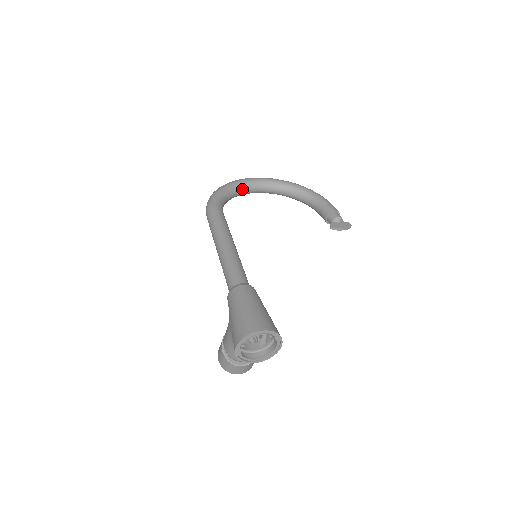
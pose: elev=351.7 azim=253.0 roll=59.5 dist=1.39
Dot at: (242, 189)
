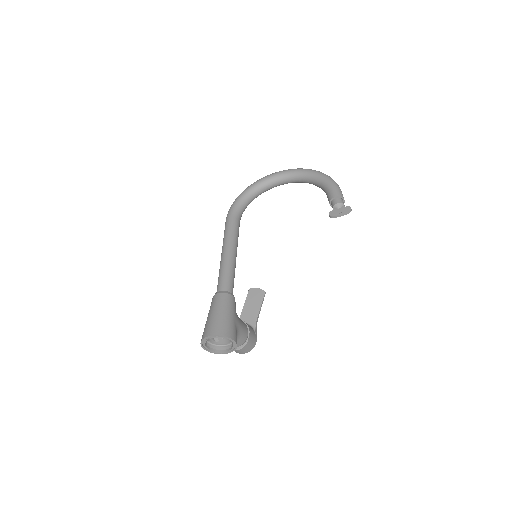
Dot at: (264, 187)
